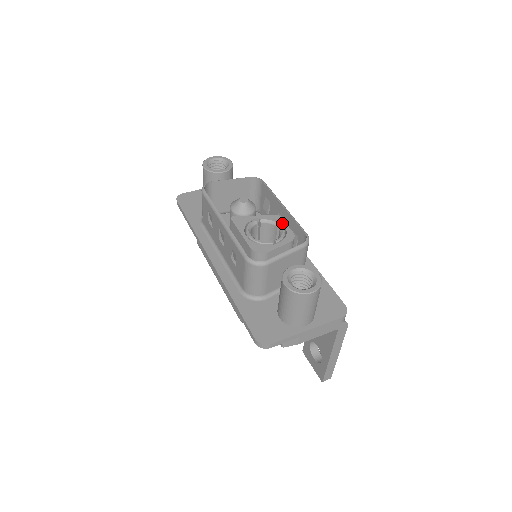
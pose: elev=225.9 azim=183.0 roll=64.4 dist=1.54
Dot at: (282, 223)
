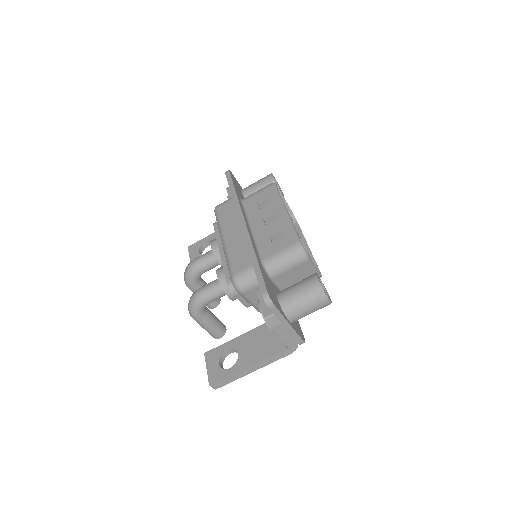
Dot at: (308, 253)
